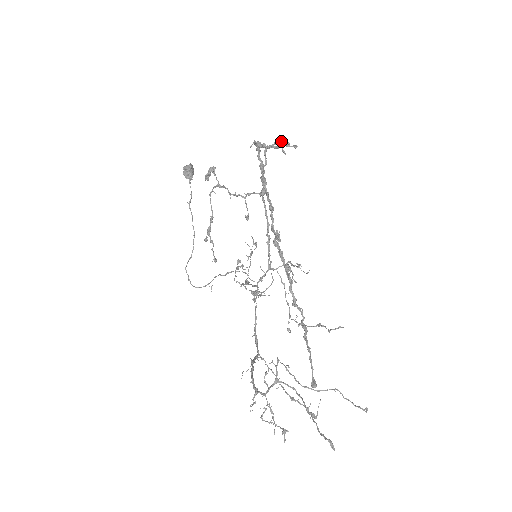
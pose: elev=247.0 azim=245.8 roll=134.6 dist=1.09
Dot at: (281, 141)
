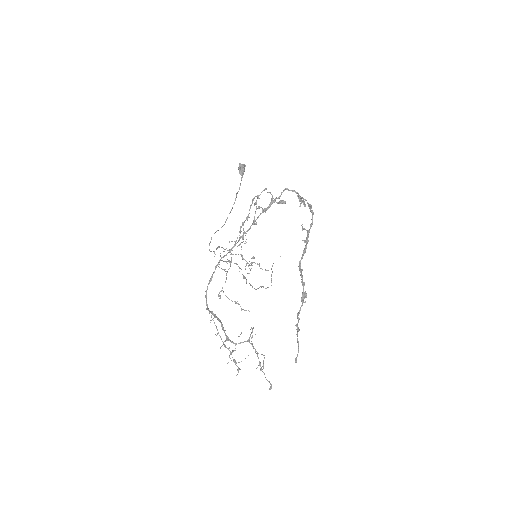
Dot at: occluded
